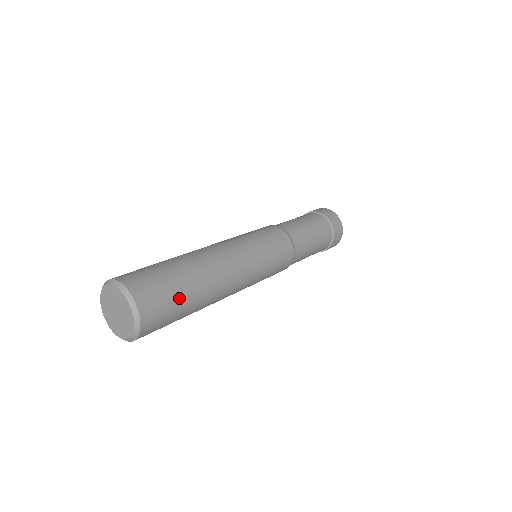
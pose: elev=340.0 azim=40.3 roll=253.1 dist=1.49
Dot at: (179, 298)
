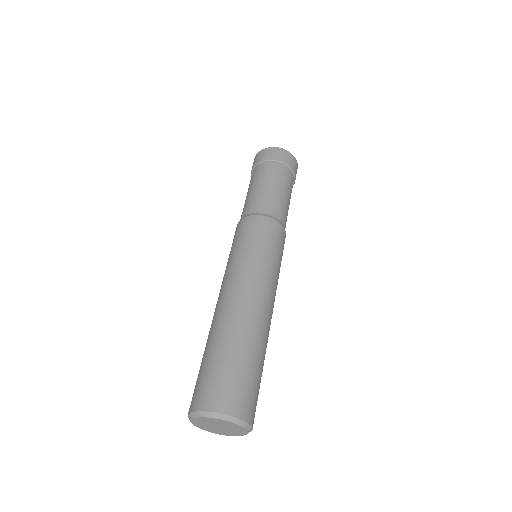
Dot at: occluded
